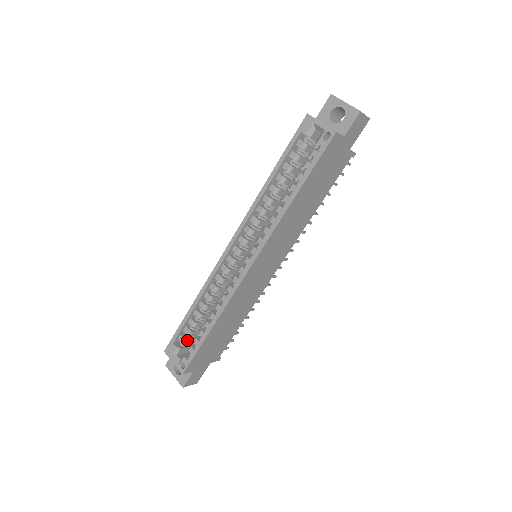
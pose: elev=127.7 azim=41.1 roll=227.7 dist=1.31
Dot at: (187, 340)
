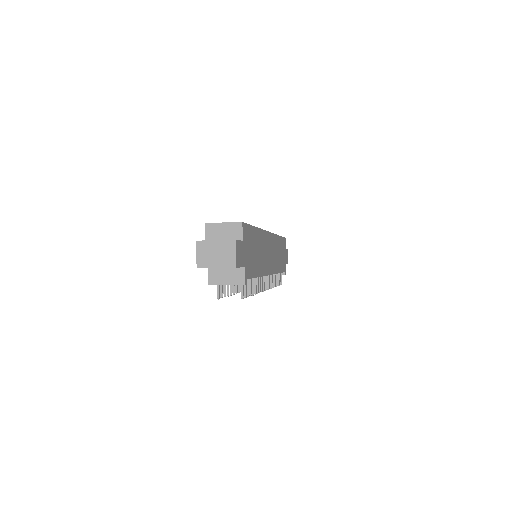
Dot at: occluded
